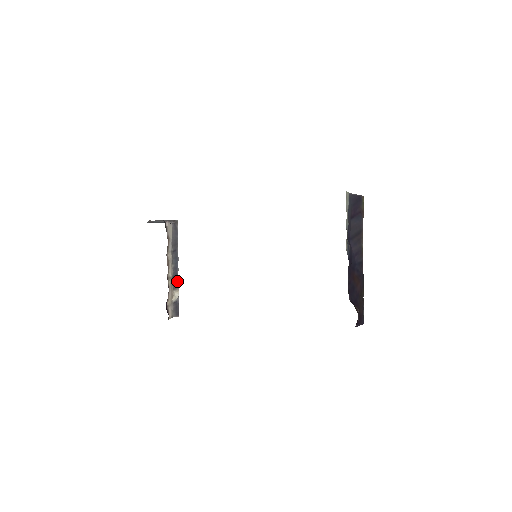
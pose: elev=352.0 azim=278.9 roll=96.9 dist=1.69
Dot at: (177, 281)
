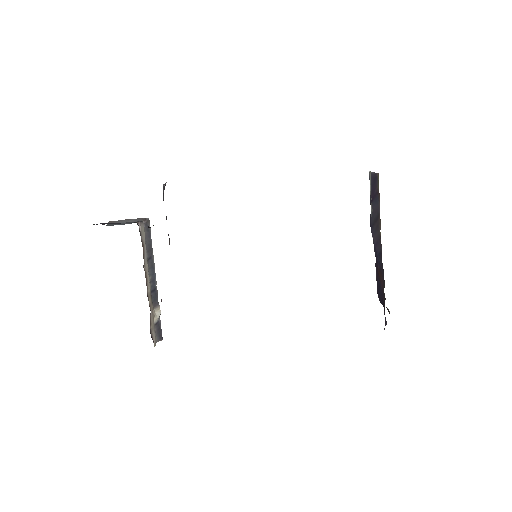
Dot at: (156, 296)
